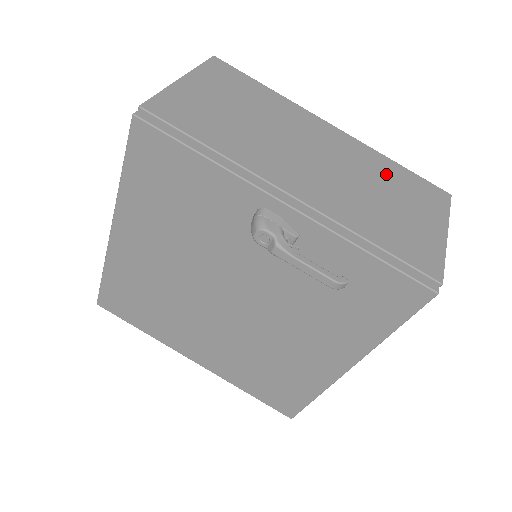
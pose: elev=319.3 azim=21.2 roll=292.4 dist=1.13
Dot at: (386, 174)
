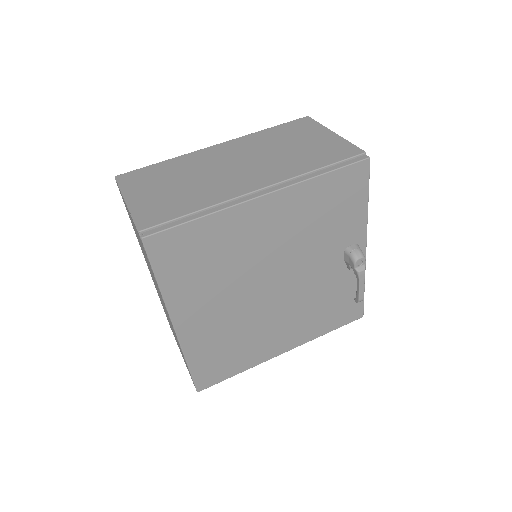
Dot at: occluded
